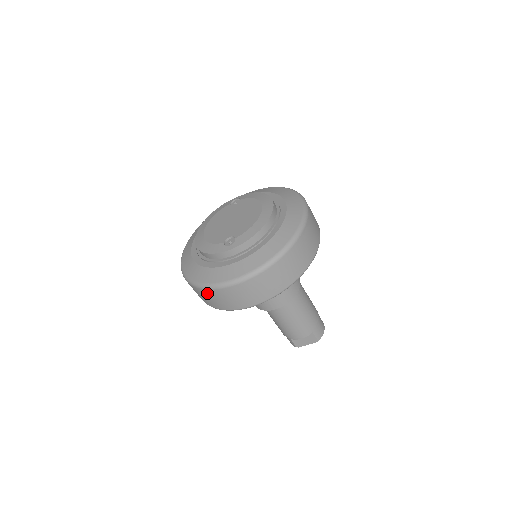
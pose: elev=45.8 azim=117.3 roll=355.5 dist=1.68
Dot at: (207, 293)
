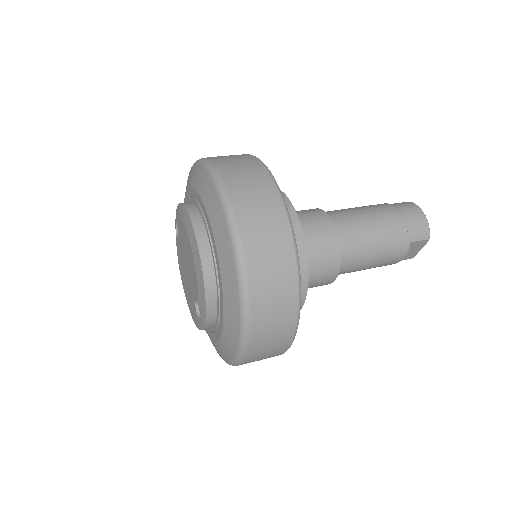
Dot at: occluded
